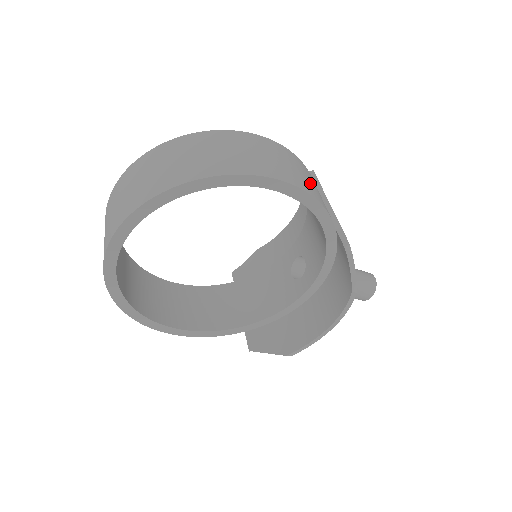
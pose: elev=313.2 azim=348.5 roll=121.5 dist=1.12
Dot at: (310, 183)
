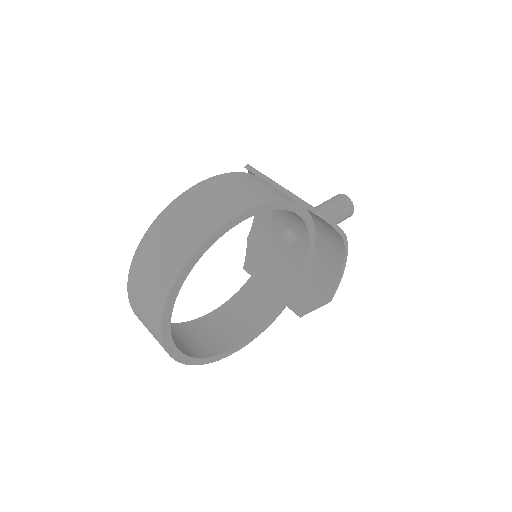
Dot at: (258, 189)
